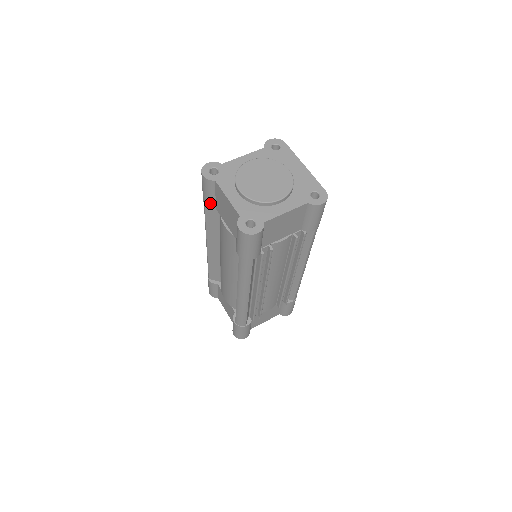
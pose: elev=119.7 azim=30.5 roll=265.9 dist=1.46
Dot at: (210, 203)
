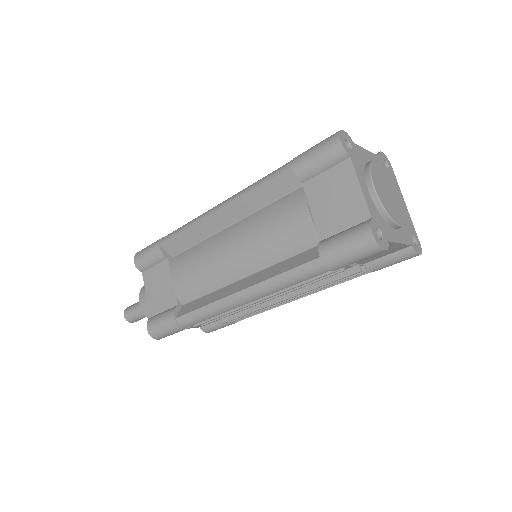
Dot at: (306, 174)
